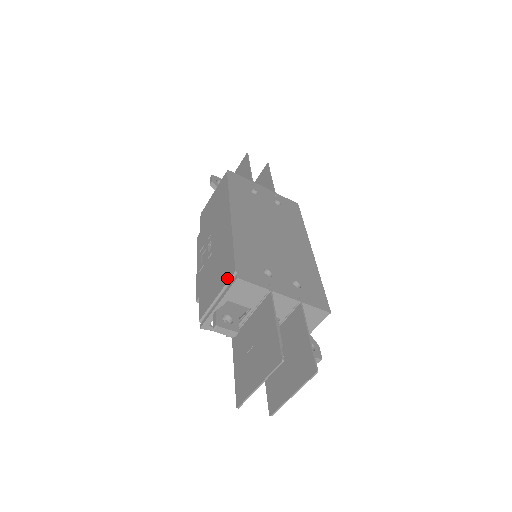
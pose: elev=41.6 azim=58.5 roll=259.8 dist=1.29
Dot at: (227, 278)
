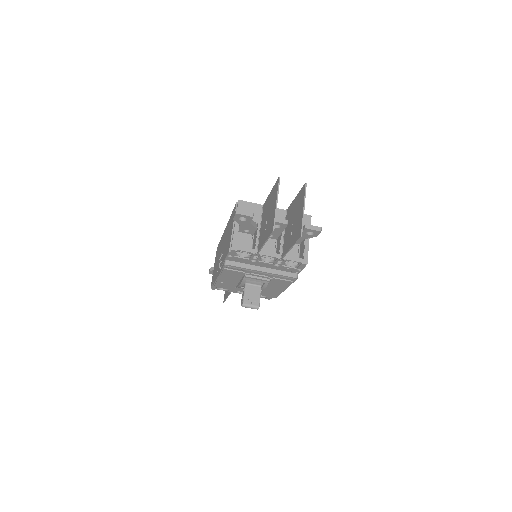
Dot at: occluded
